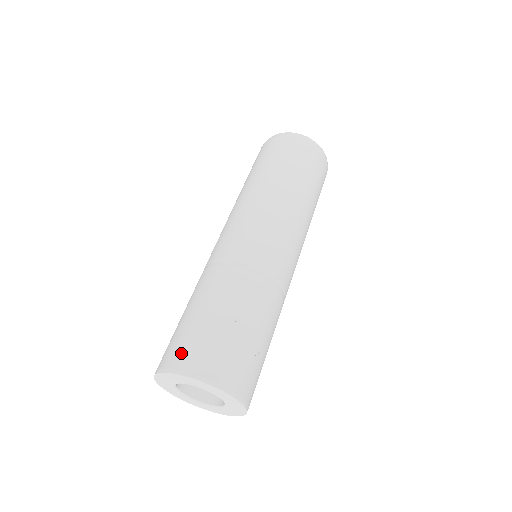
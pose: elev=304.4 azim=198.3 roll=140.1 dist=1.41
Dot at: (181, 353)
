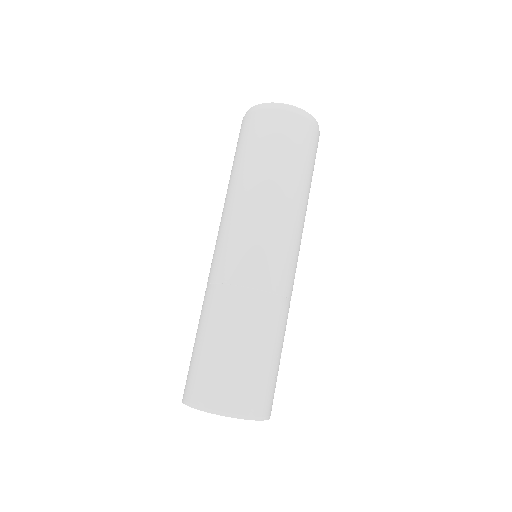
Dot at: (218, 393)
